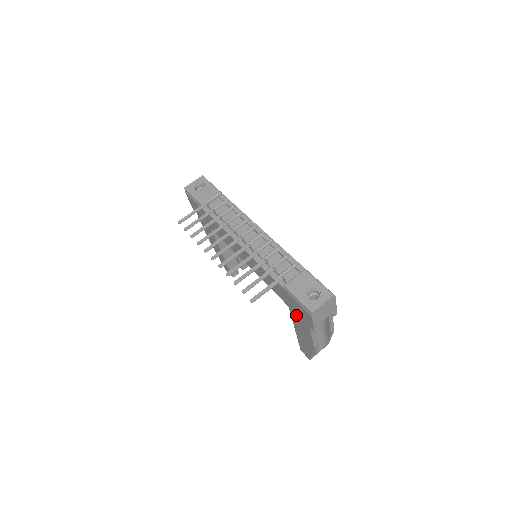
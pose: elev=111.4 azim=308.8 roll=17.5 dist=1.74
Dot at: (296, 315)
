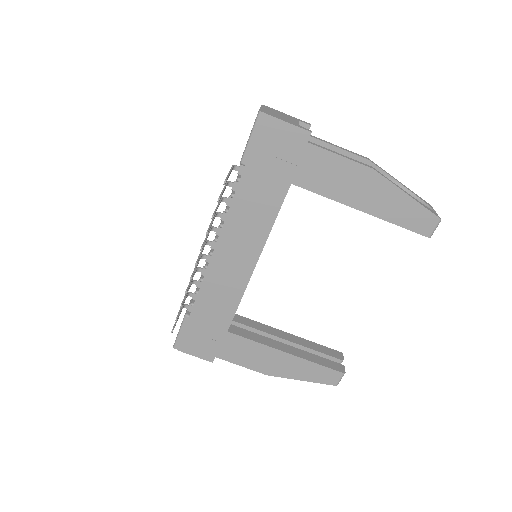
Dot at: (300, 171)
